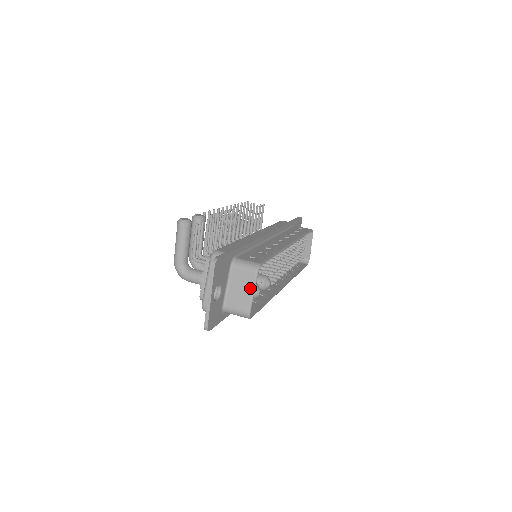
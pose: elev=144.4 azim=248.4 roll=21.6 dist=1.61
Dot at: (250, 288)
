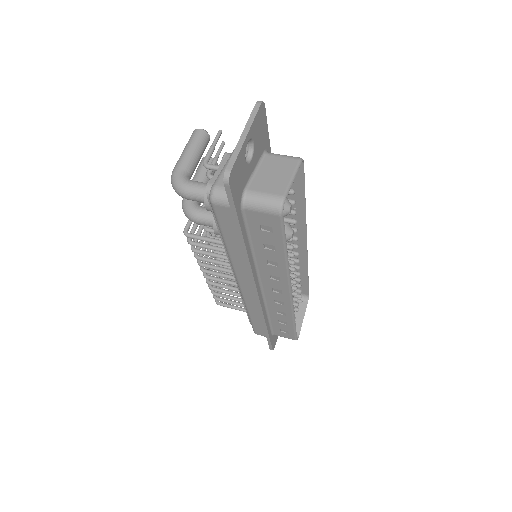
Dot at: (289, 173)
